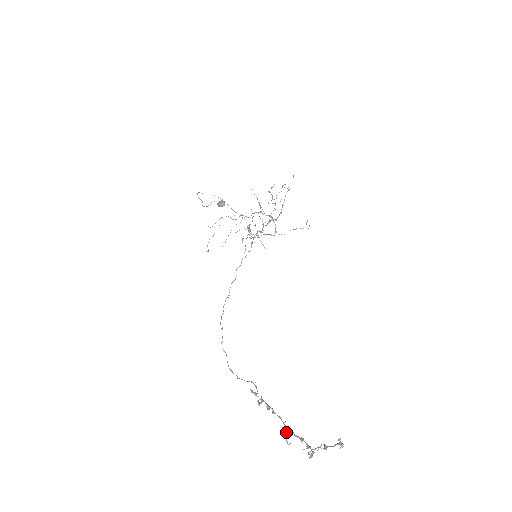
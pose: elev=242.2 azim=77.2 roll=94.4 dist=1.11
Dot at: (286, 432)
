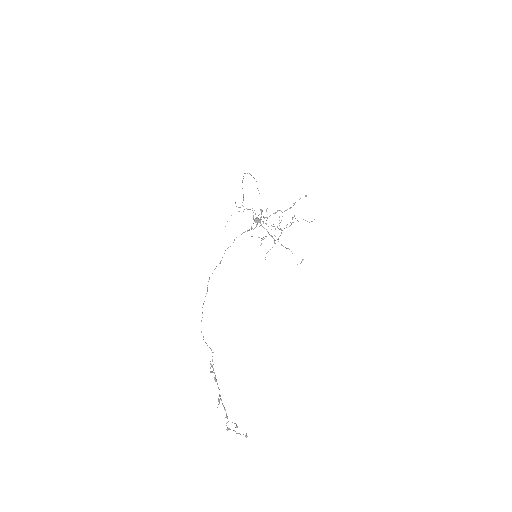
Dot at: (219, 403)
